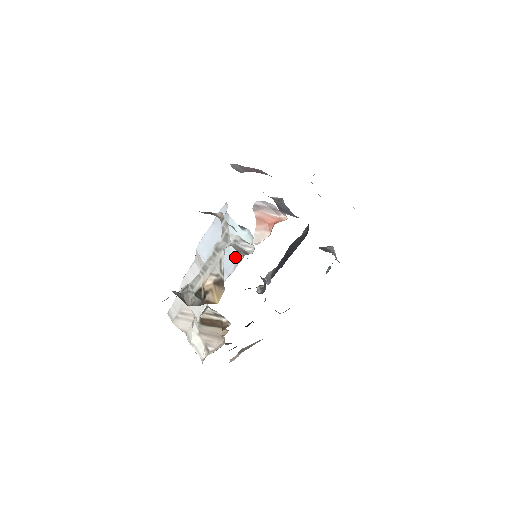
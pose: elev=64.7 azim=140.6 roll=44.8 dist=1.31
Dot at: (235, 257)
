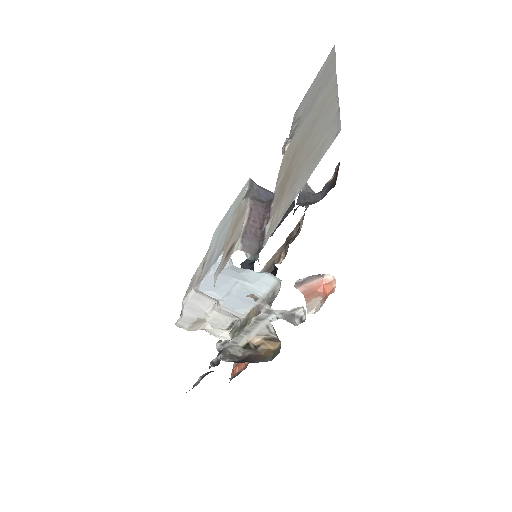
Dot at: (258, 293)
